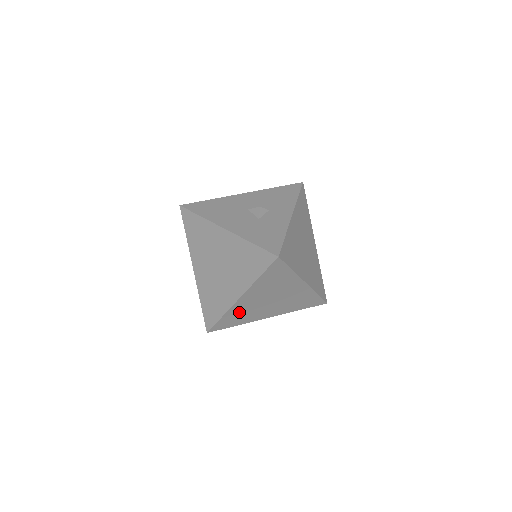
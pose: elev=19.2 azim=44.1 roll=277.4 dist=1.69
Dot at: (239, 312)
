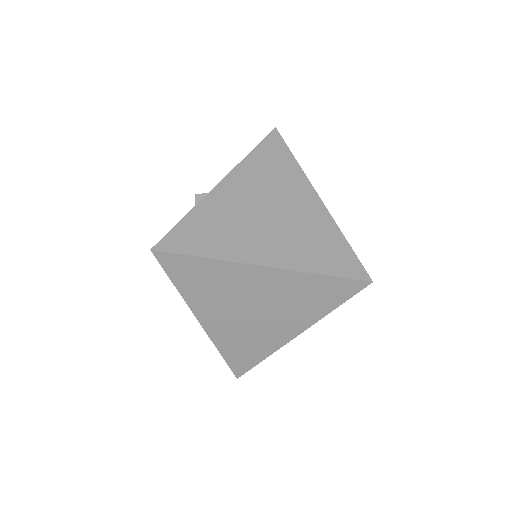
Dot at: (234, 340)
